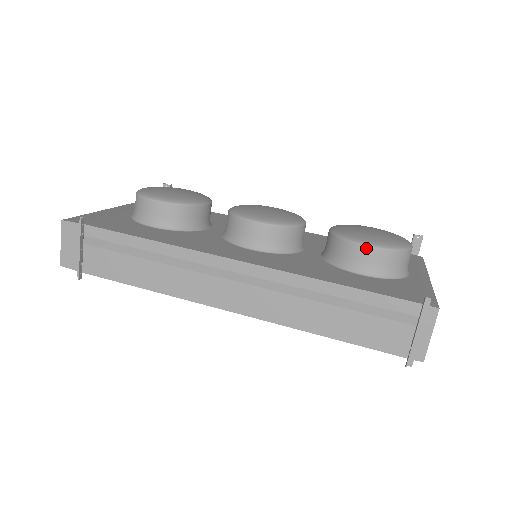
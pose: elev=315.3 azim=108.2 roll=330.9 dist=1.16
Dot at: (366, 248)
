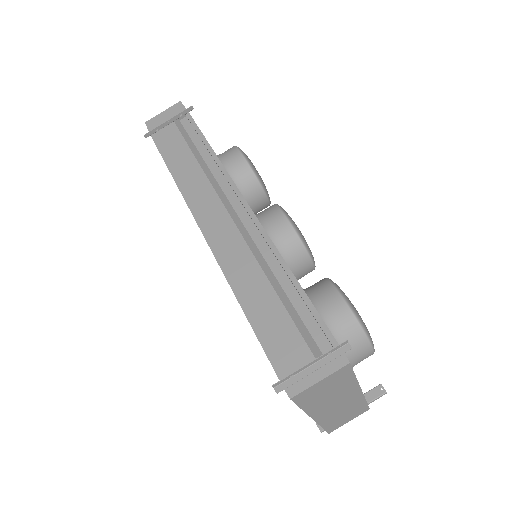
Dot at: (340, 297)
